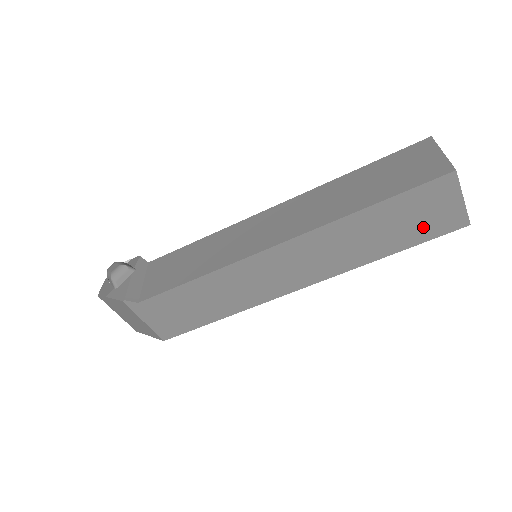
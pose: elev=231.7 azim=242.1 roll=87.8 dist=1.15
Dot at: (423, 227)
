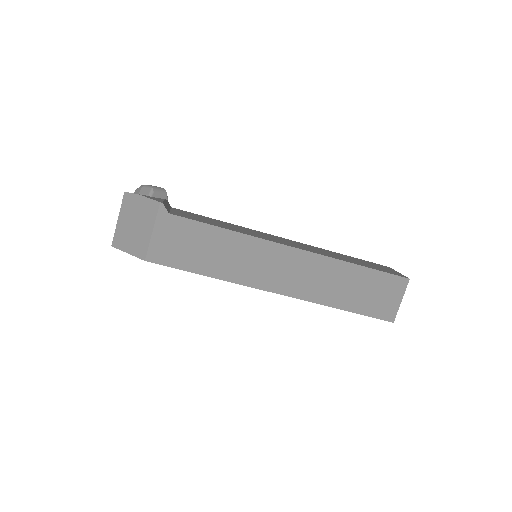
Dot at: (372, 304)
